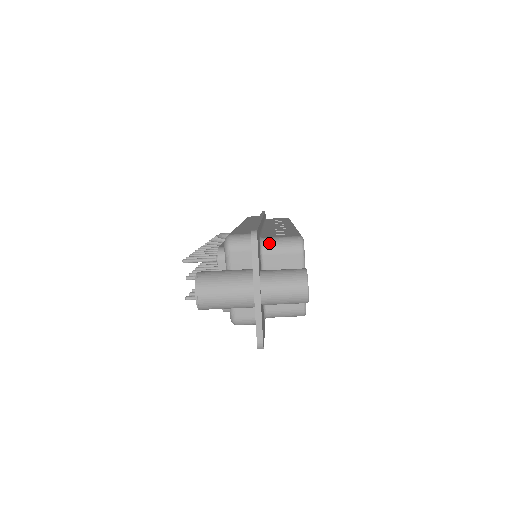
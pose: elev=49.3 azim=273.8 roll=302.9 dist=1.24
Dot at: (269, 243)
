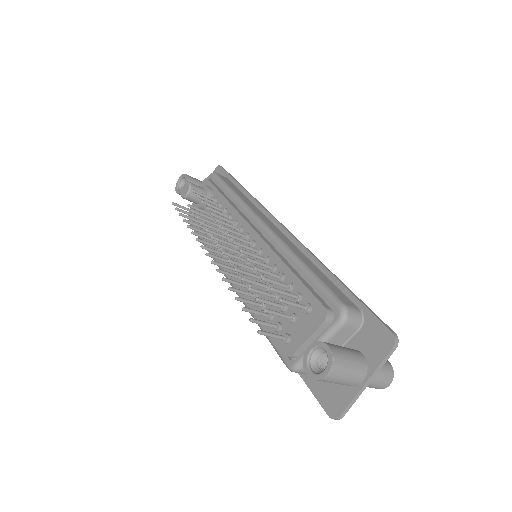
Dot at: occluded
